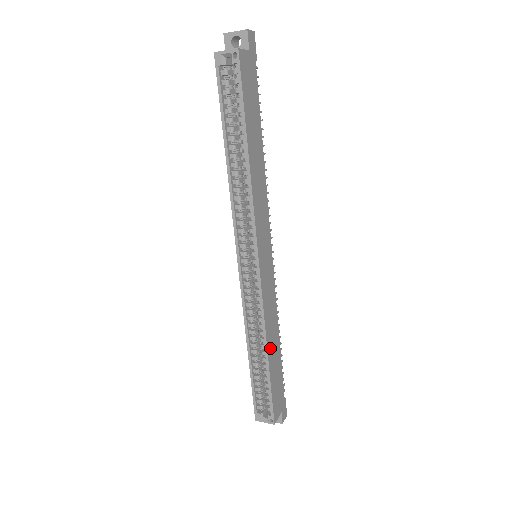
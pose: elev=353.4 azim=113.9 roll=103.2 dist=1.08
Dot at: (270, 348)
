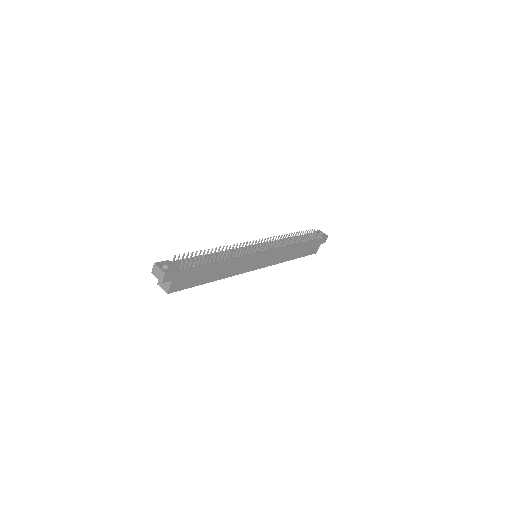
Dot at: (292, 257)
